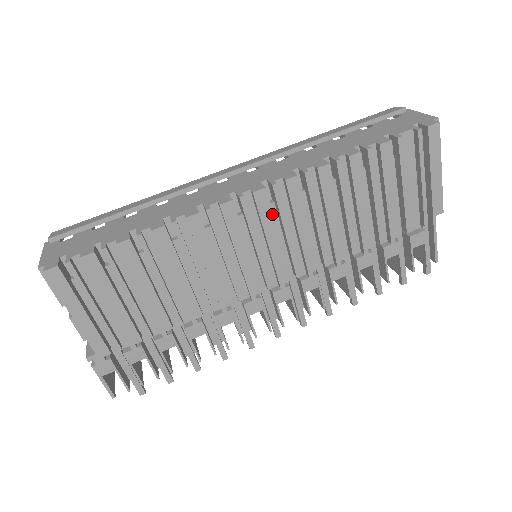
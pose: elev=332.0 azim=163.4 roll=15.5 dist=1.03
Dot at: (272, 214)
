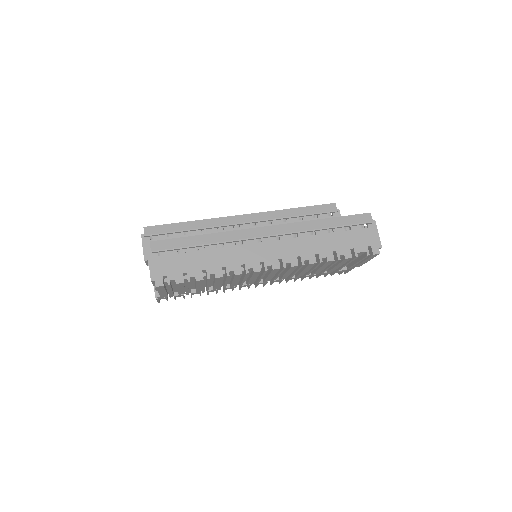
Dot at: occluded
